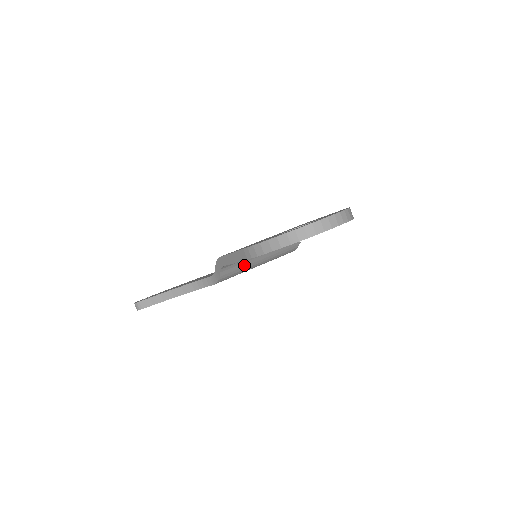
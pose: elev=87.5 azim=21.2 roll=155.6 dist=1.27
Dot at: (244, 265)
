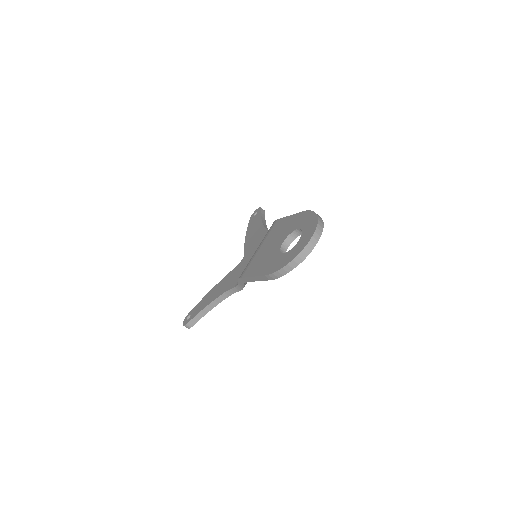
Dot at: occluded
